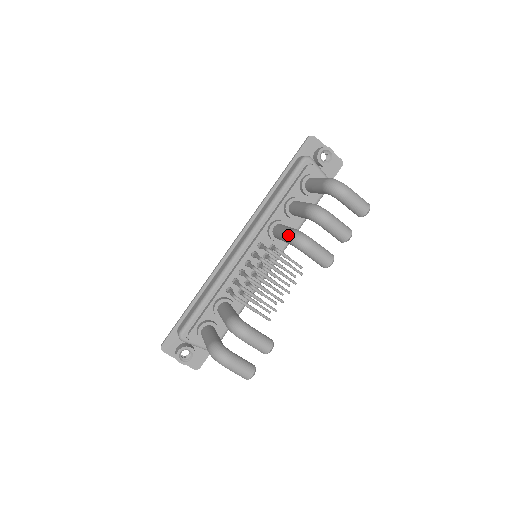
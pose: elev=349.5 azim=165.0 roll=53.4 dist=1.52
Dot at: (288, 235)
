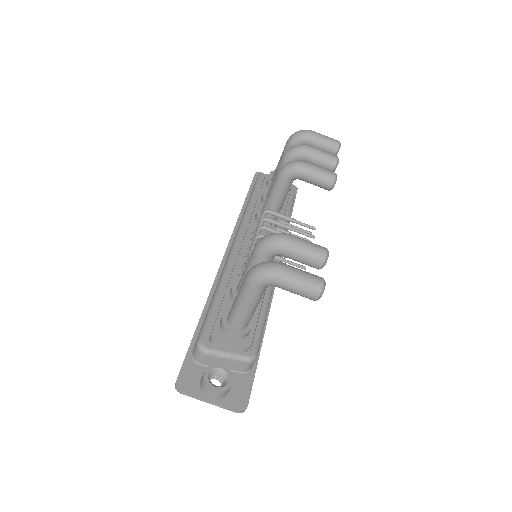
Dot at: (278, 172)
